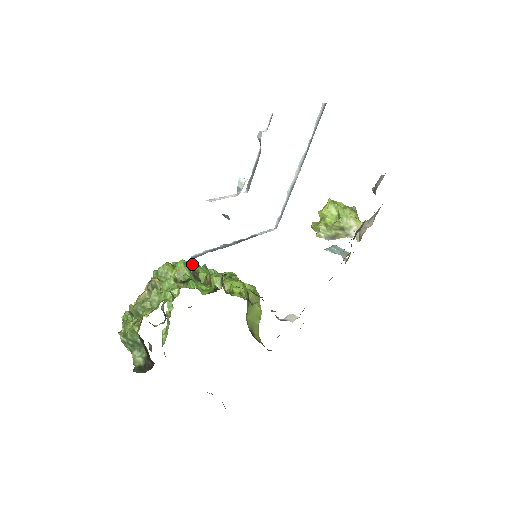
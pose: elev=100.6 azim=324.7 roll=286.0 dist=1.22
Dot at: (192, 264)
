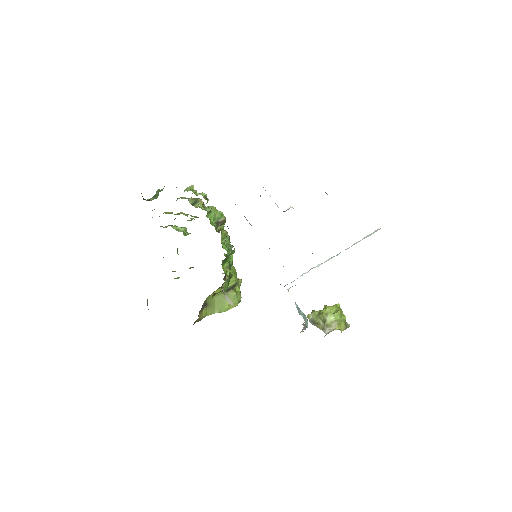
Dot at: (228, 236)
